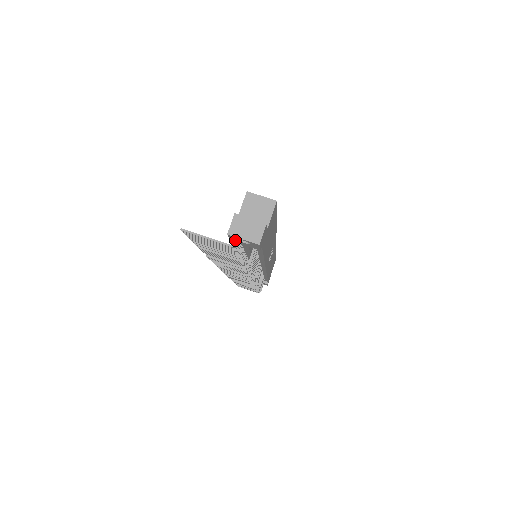
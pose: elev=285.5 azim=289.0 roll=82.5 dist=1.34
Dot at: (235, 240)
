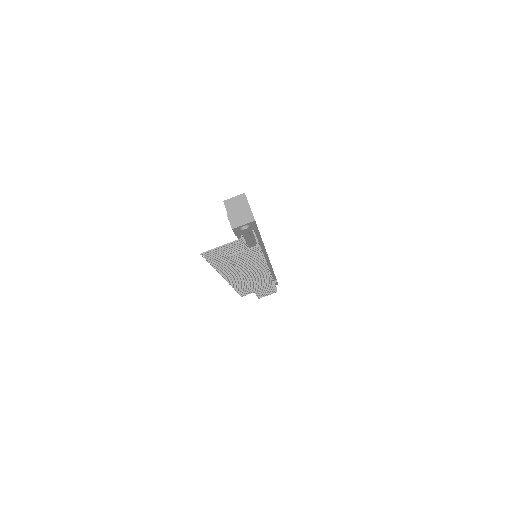
Dot at: (239, 232)
